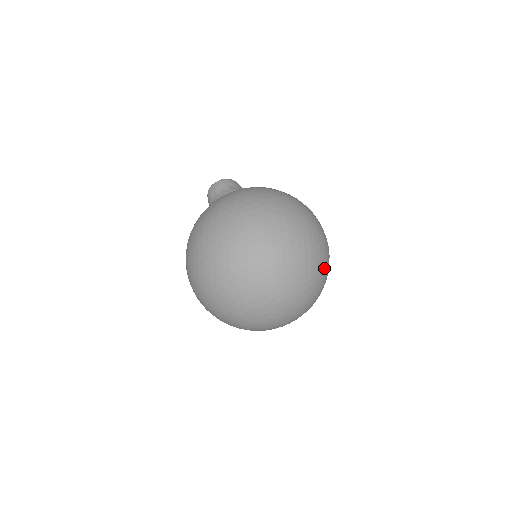
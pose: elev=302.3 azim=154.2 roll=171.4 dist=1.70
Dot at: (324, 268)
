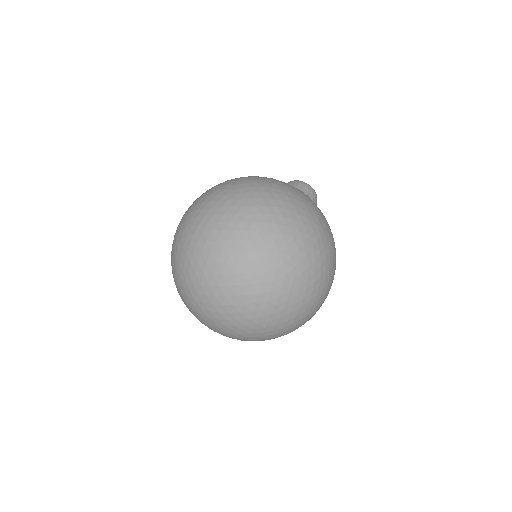
Dot at: (255, 279)
